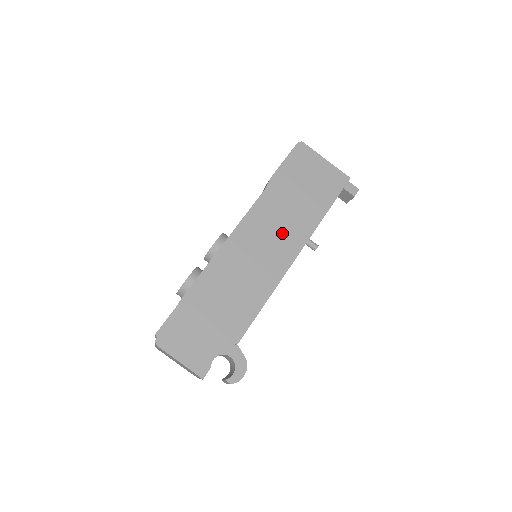
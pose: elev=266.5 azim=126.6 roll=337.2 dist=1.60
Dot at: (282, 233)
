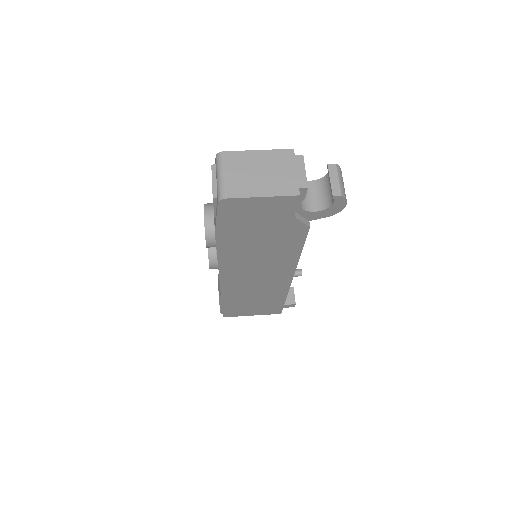
Dot at: occluded
